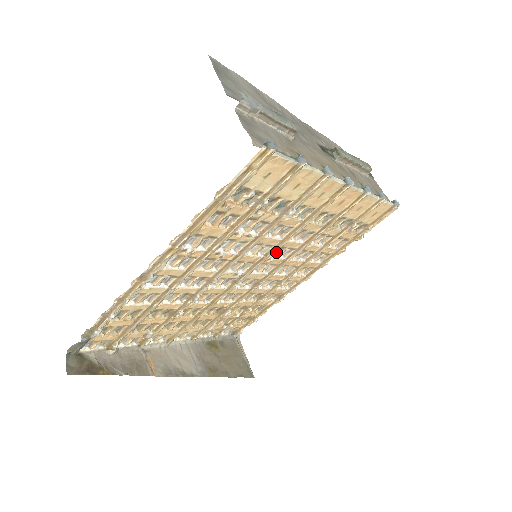
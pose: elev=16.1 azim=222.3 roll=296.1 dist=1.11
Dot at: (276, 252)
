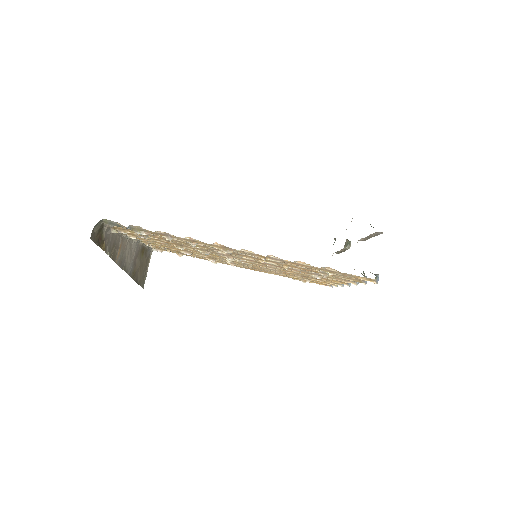
Dot at: occluded
